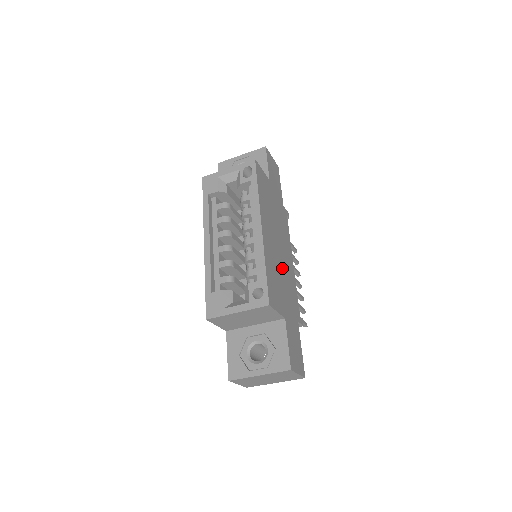
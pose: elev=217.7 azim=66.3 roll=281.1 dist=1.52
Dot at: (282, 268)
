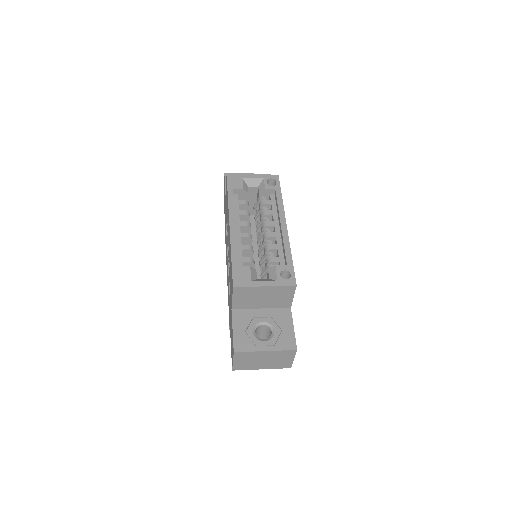
Dot at: occluded
